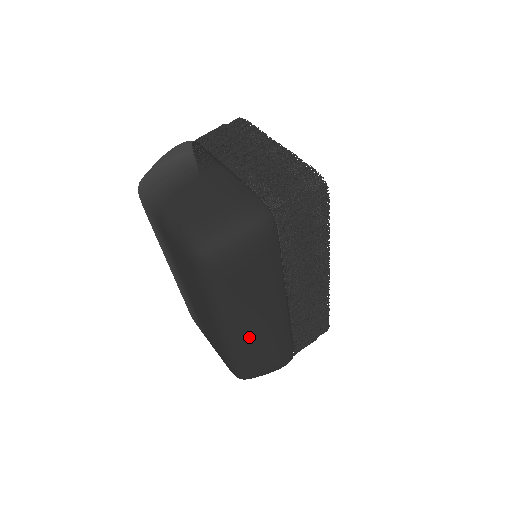
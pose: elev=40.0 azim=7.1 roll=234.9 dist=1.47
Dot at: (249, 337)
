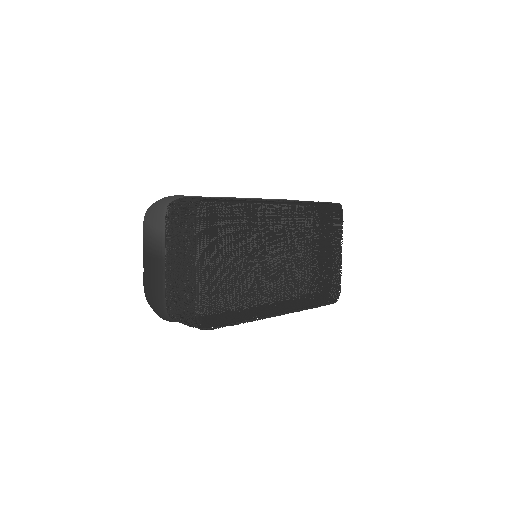
Dot at: occluded
